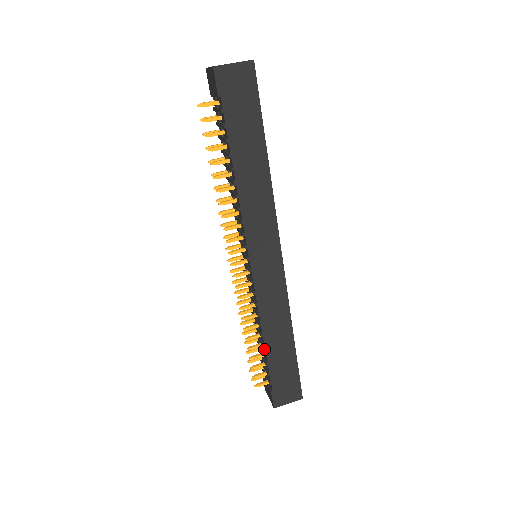
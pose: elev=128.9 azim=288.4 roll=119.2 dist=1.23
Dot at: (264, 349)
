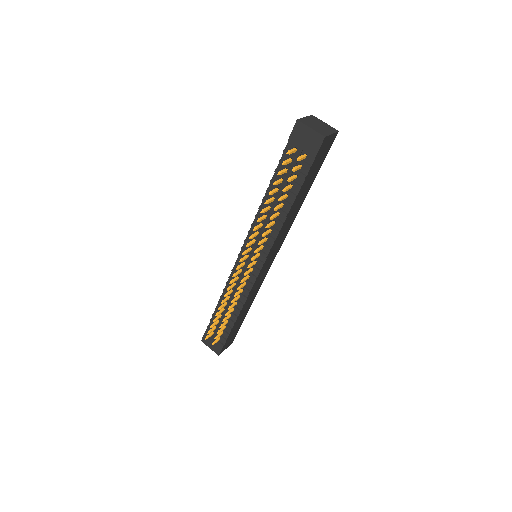
Dot at: (234, 319)
